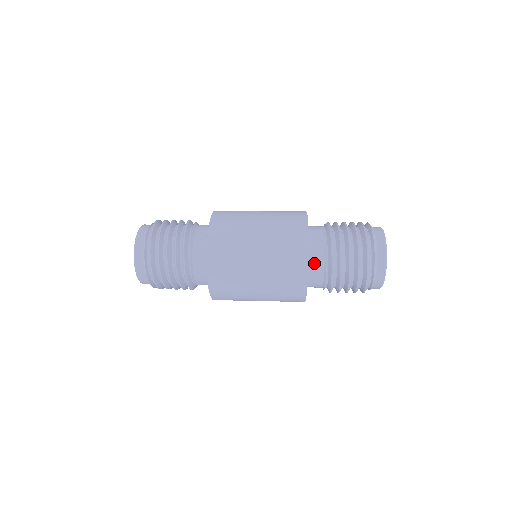
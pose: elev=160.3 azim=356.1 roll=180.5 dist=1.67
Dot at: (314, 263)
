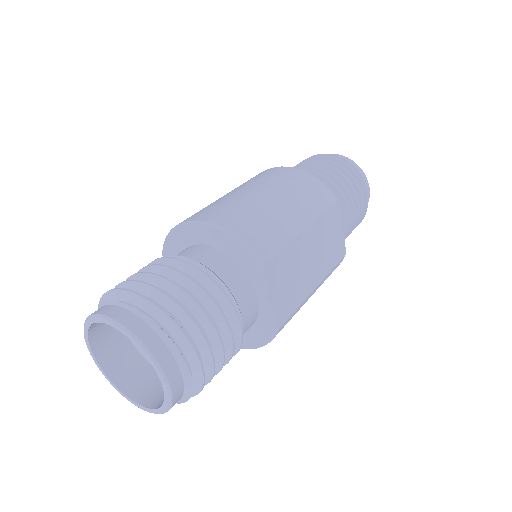
Dot at: occluded
